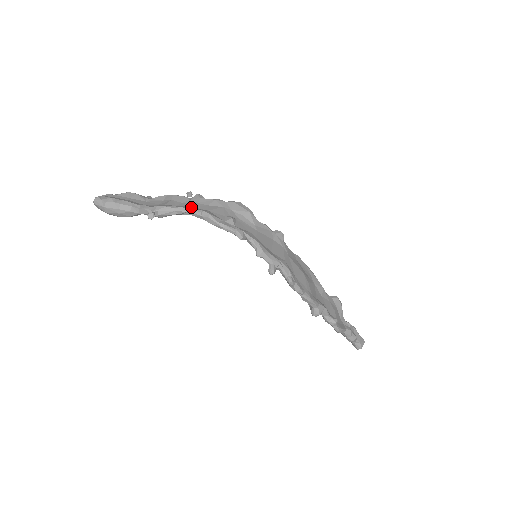
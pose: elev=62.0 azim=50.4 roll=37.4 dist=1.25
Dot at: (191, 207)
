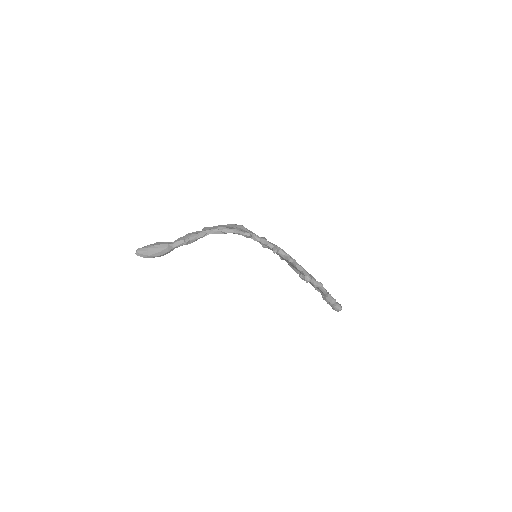
Dot at: (208, 230)
